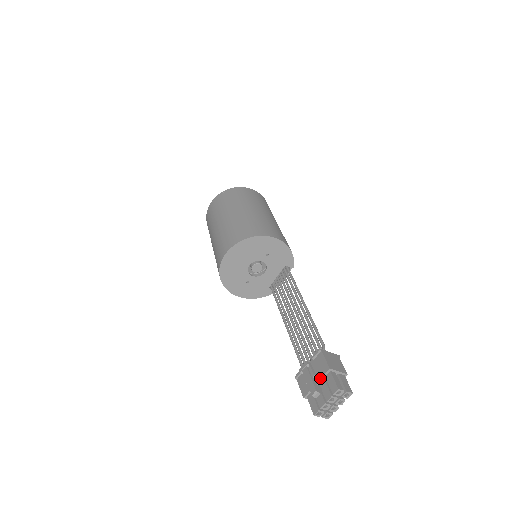
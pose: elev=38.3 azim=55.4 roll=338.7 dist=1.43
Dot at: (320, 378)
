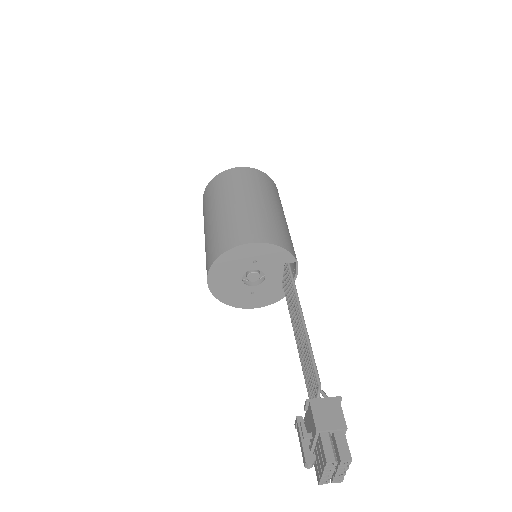
Dot at: (313, 440)
